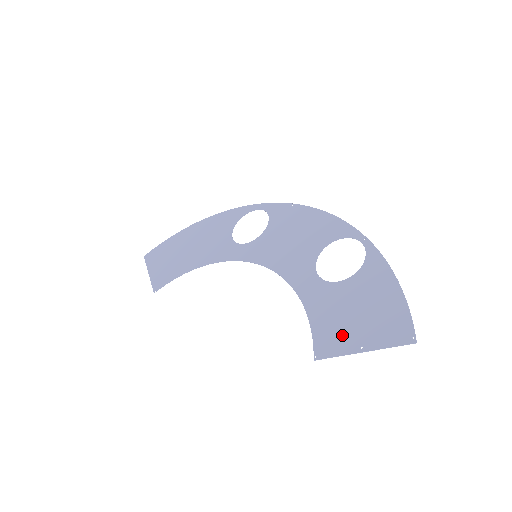
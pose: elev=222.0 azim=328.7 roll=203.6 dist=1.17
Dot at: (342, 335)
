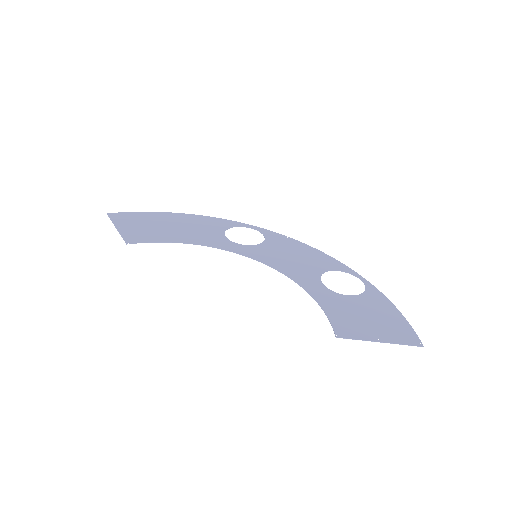
Dot at: (359, 327)
